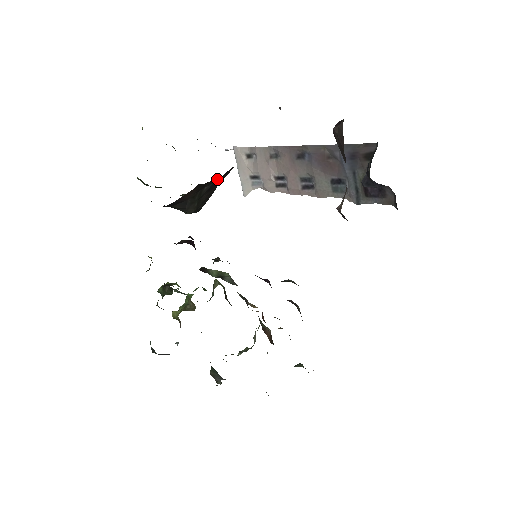
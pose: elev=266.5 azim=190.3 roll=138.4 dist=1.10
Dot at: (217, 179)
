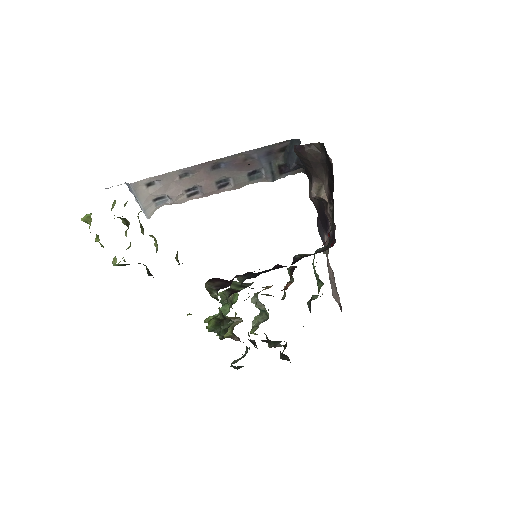
Dot at: occluded
